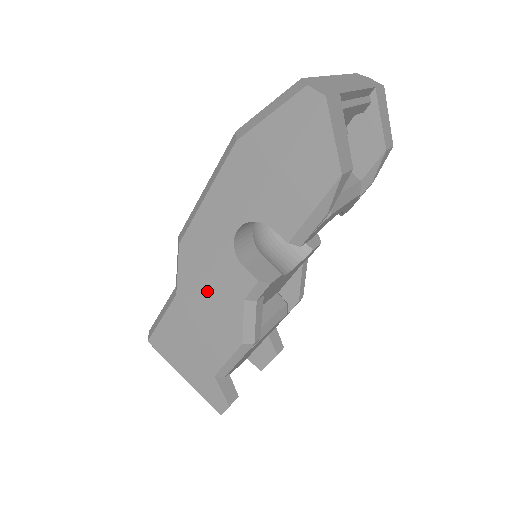
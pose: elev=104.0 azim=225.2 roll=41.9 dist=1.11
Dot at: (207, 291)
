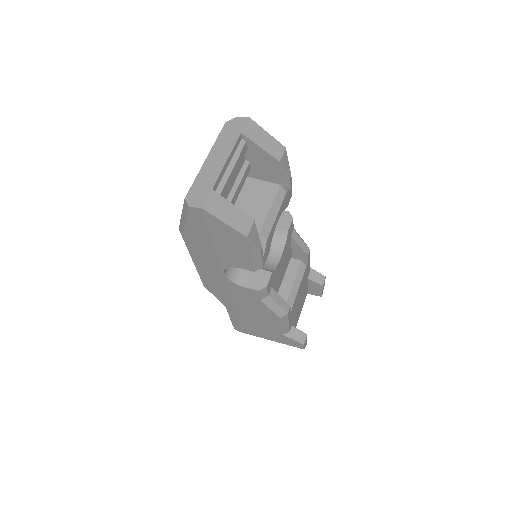
Dot at: (239, 302)
